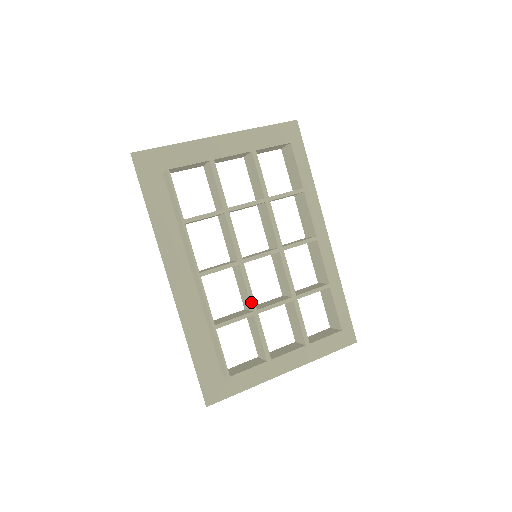
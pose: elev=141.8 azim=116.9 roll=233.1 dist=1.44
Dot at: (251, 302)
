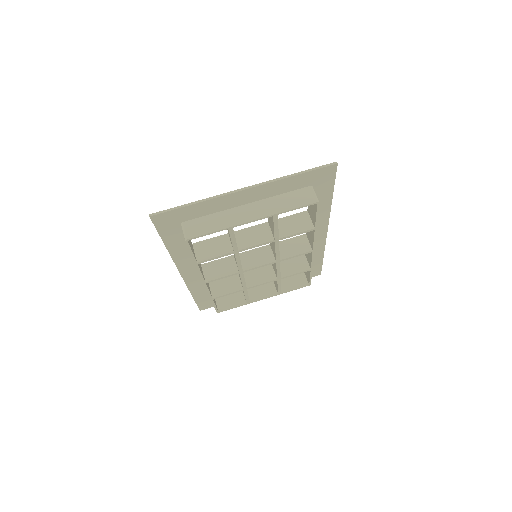
Dot at: (243, 286)
